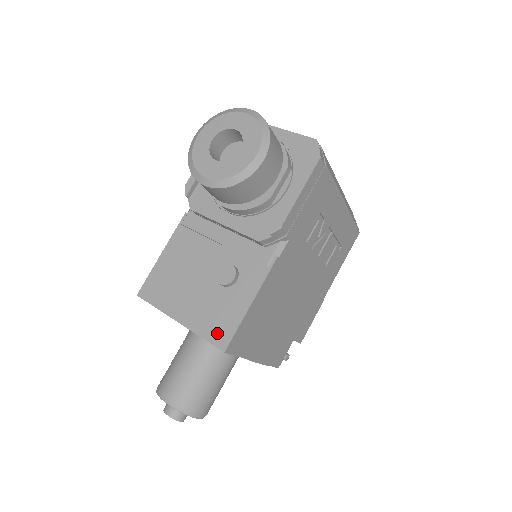
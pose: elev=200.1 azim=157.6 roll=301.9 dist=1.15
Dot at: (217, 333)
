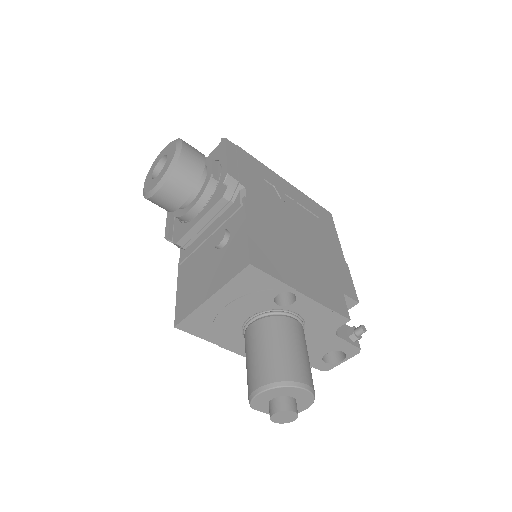
Dot at: (238, 265)
